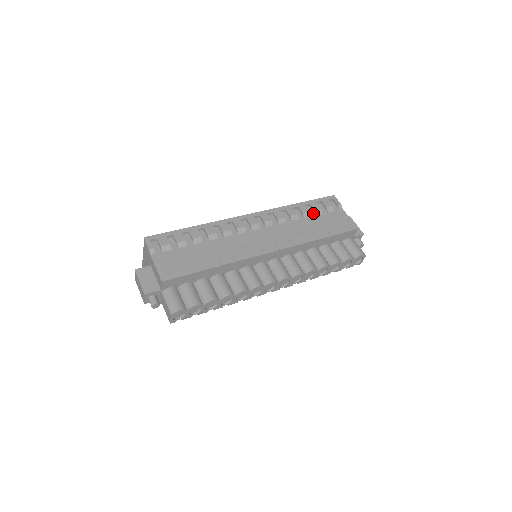
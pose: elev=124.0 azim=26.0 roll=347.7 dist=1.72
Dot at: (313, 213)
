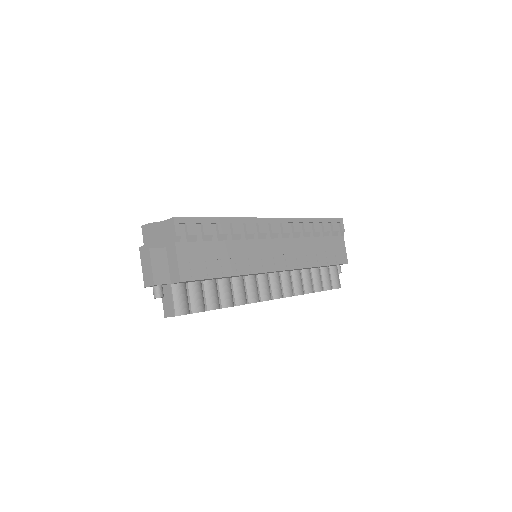
Dot at: (322, 233)
